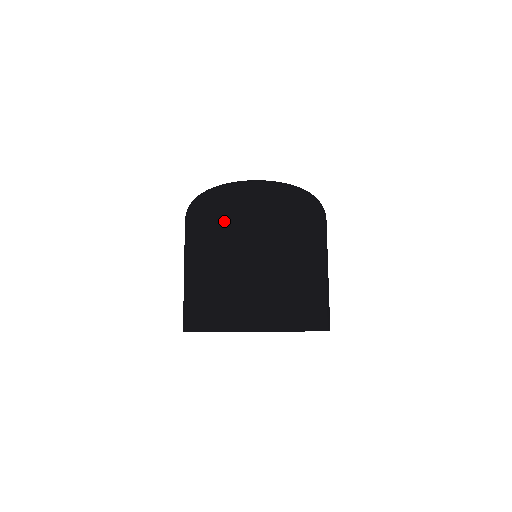
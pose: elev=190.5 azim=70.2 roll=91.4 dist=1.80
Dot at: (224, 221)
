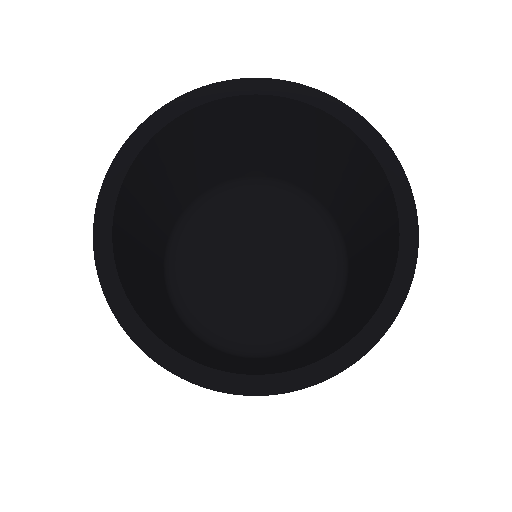
Dot at: occluded
